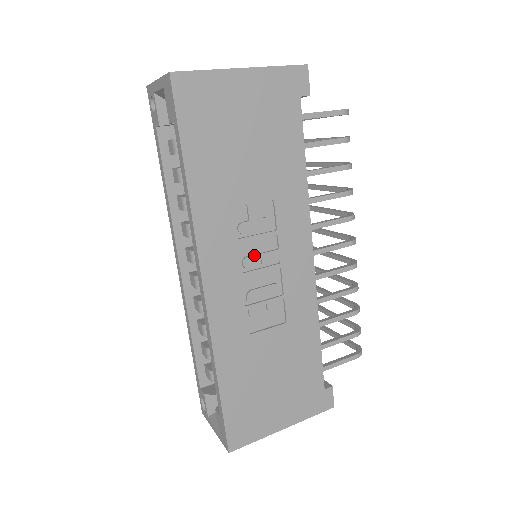
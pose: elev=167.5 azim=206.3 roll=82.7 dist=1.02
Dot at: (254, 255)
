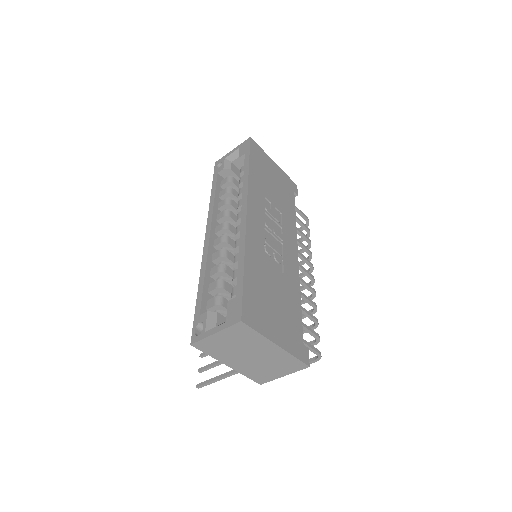
Dot at: (271, 225)
